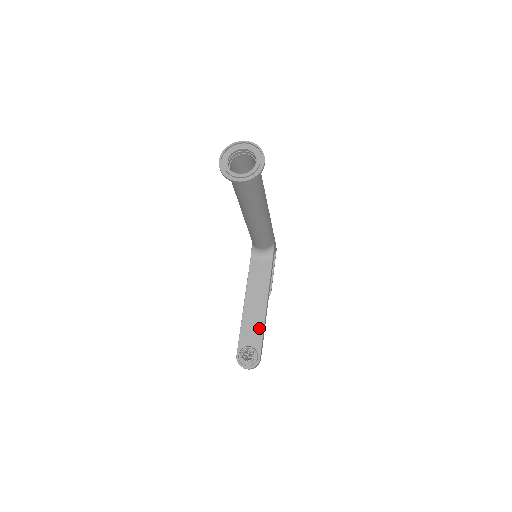
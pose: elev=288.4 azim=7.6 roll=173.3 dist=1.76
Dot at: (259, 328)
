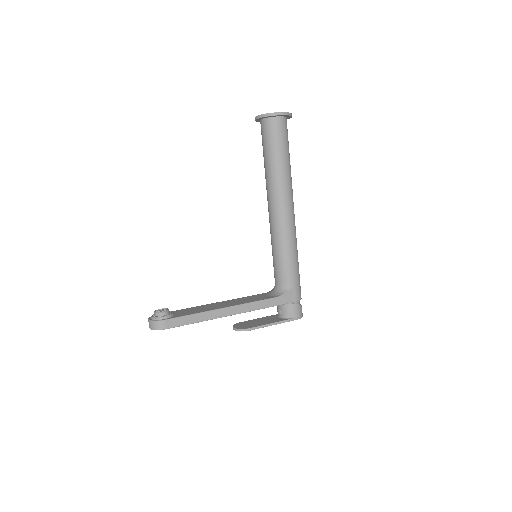
Dot at: (197, 311)
